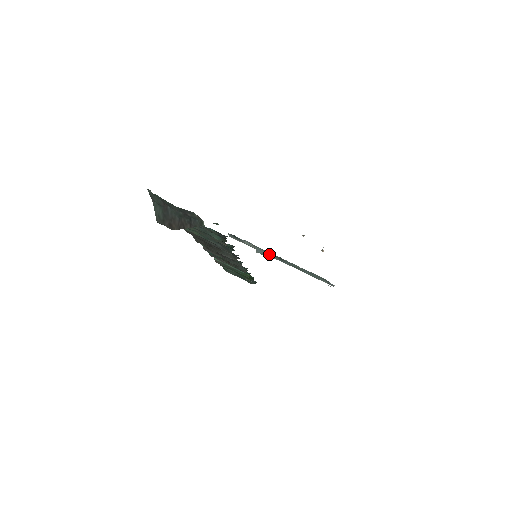
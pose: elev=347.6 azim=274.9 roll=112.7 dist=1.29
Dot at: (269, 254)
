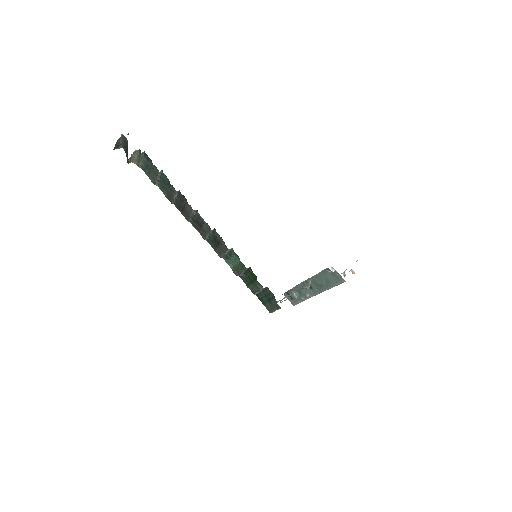
Dot at: (304, 289)
